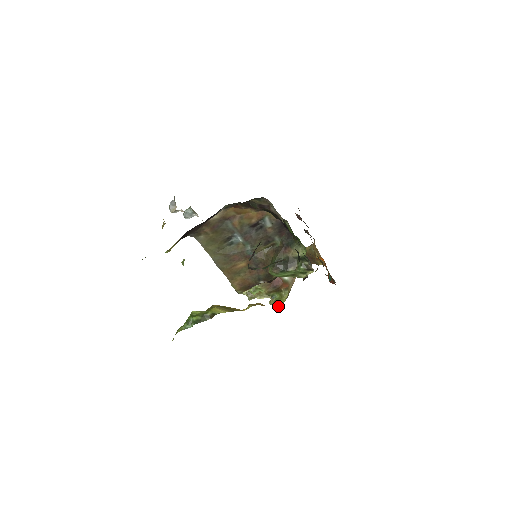
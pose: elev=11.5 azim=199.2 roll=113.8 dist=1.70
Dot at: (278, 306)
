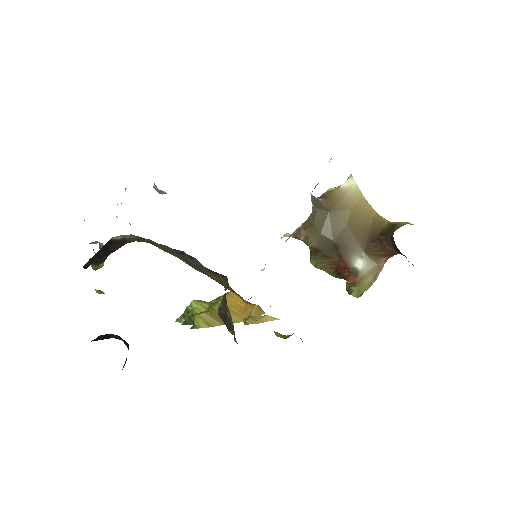
Dot at: occluded
